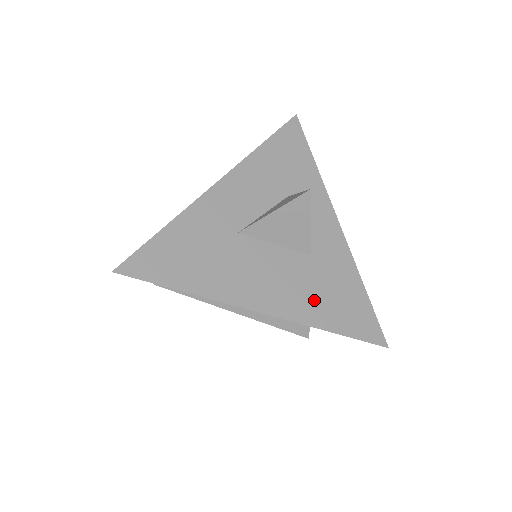
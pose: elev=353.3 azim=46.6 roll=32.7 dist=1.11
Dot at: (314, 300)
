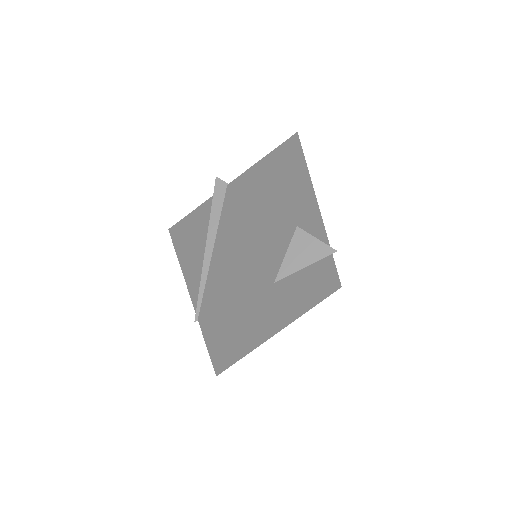
Dot at: (312, 291)
